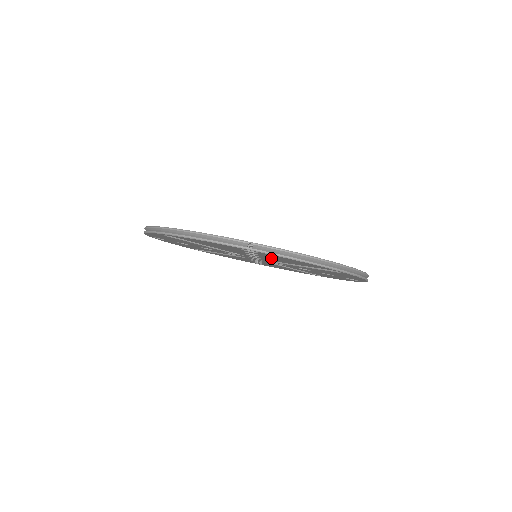
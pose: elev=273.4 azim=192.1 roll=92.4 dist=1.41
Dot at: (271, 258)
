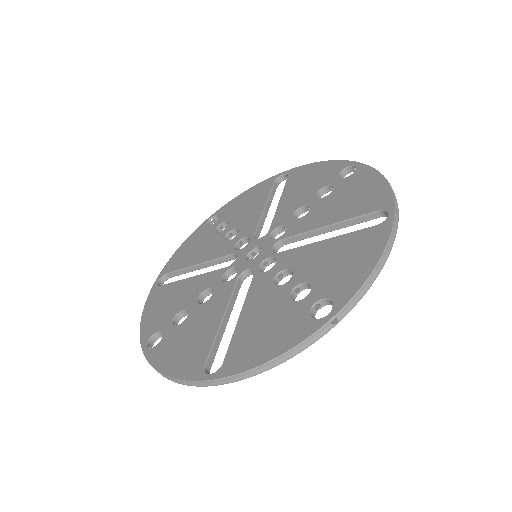
Dot at: occluded
